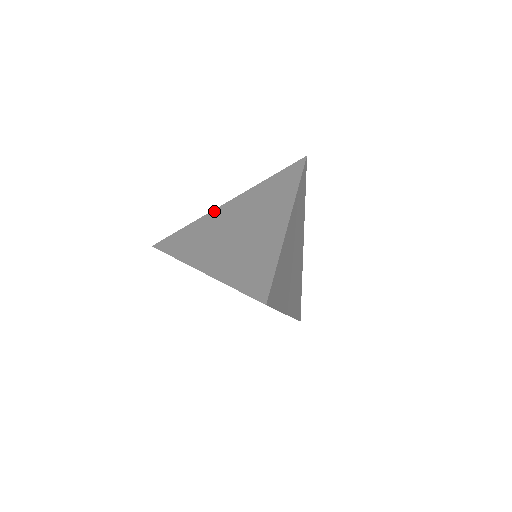
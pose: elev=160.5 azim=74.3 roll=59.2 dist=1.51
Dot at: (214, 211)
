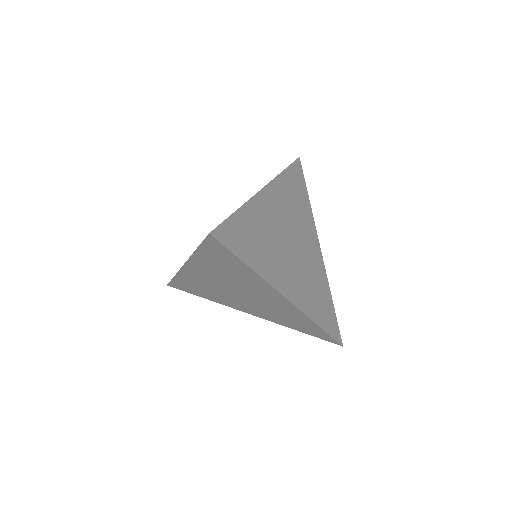
Dot at: occluded
